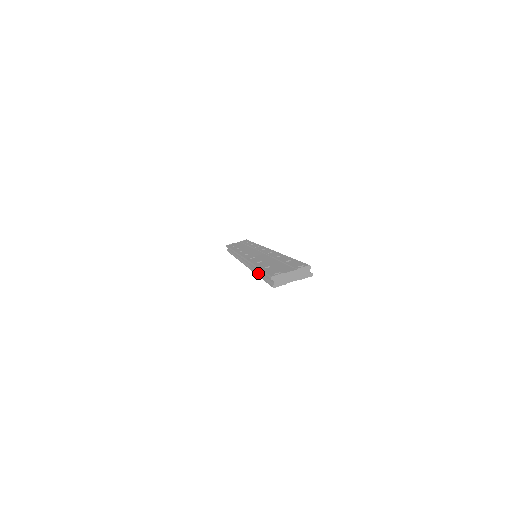
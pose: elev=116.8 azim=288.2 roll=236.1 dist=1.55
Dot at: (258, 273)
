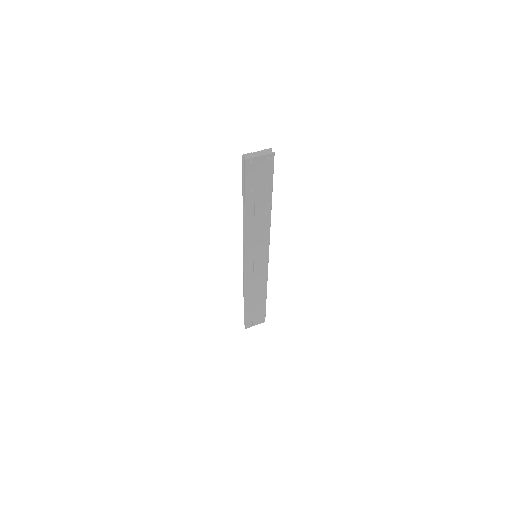
Dot at: (245, 205)
